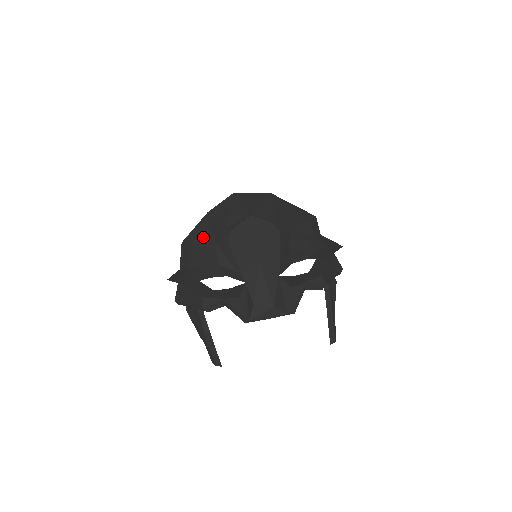
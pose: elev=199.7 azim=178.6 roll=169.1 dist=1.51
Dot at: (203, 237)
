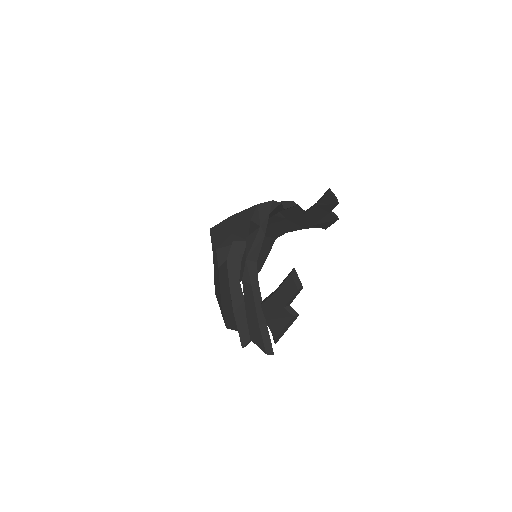
Dot at: (218, 289)
